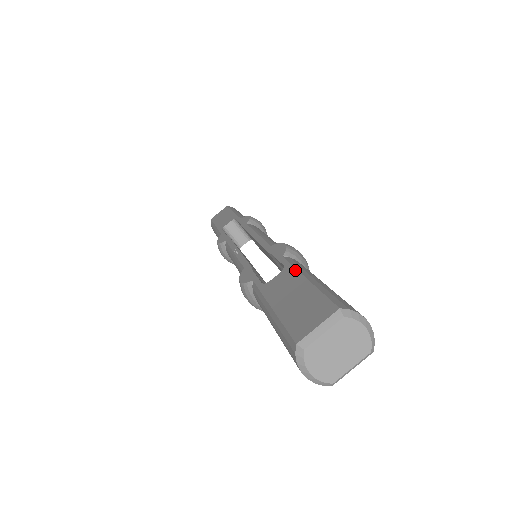
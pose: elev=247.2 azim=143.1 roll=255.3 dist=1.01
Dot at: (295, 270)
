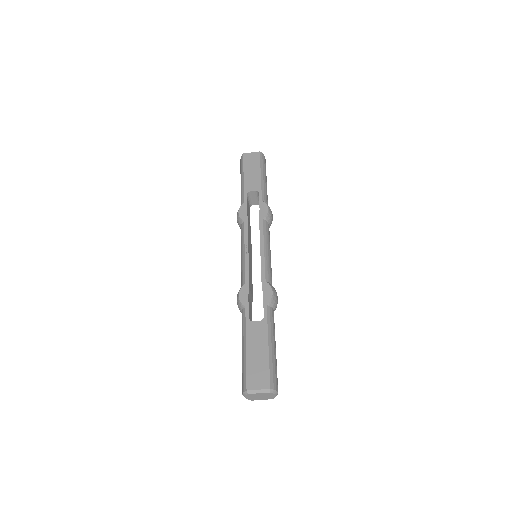
Dot at: (267, 330)
